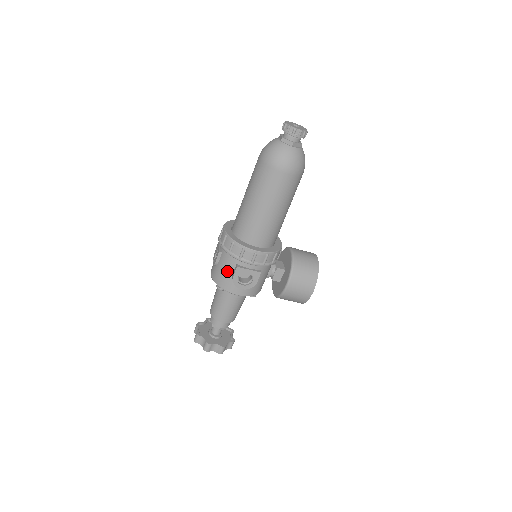
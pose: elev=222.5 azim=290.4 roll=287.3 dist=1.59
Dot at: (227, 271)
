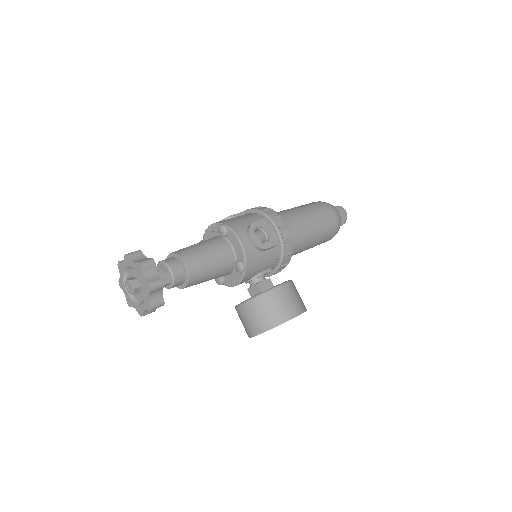
Dot at: (246, 220)
